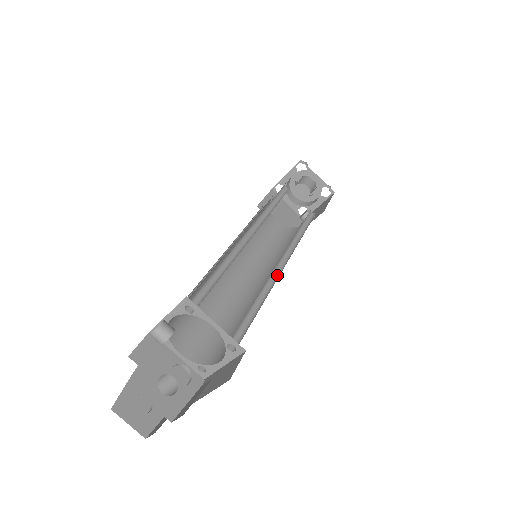
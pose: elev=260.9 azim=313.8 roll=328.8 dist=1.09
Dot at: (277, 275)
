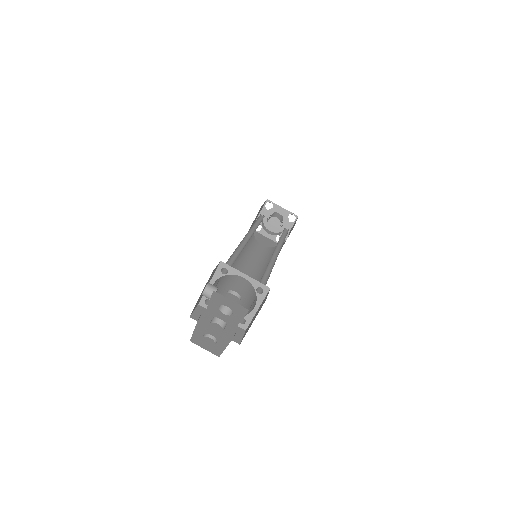
Dot at: (275, 259)
